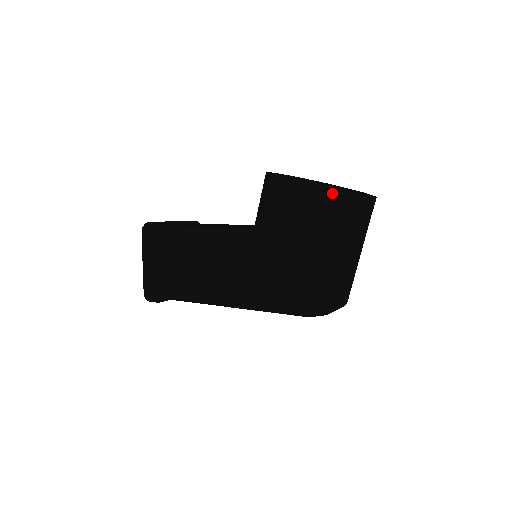
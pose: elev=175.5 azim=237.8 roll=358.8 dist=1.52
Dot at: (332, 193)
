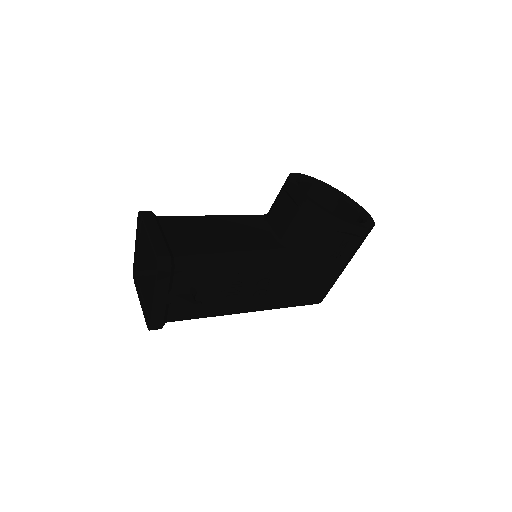
Dot at: occluded
